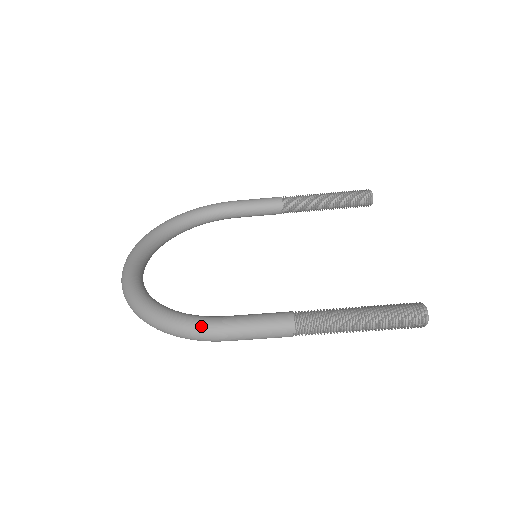
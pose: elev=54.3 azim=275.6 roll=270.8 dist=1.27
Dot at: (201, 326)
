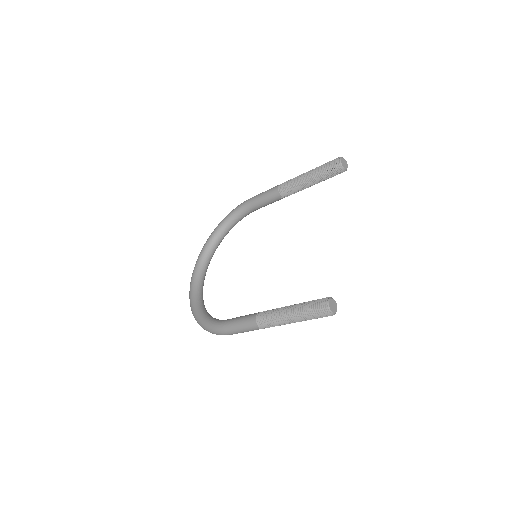
Dot at: (215, 329)
